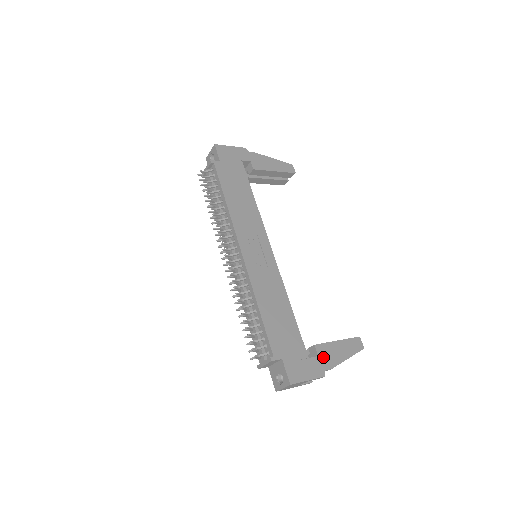
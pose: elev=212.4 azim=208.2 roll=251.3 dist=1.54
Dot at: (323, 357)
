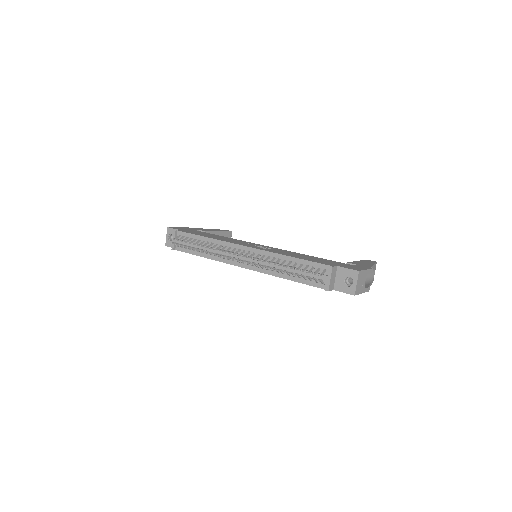
Dot at: (360, 264)
